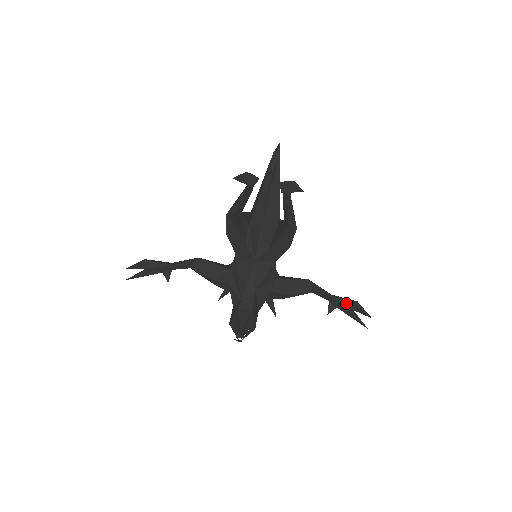
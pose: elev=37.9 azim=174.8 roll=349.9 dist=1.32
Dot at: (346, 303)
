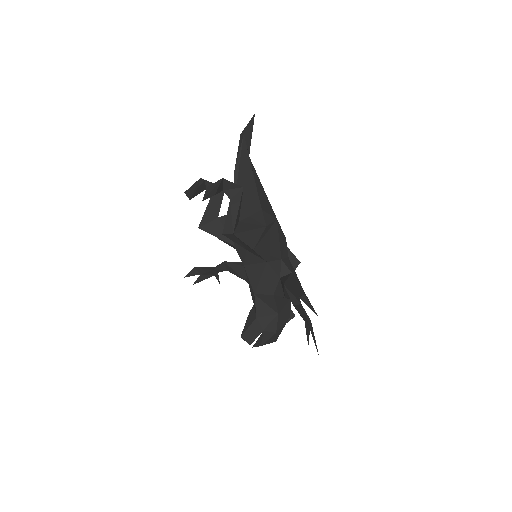
Dot at: (303, 319)
